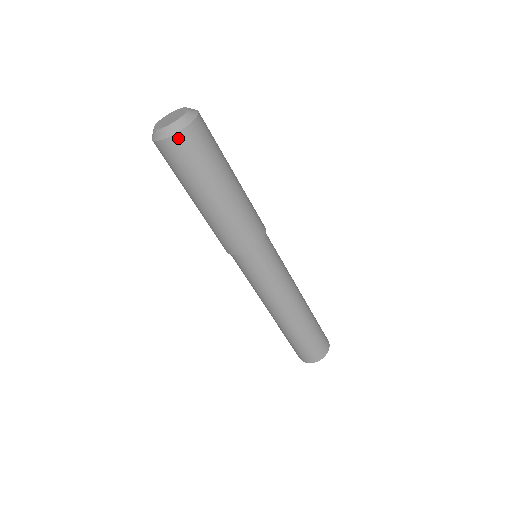
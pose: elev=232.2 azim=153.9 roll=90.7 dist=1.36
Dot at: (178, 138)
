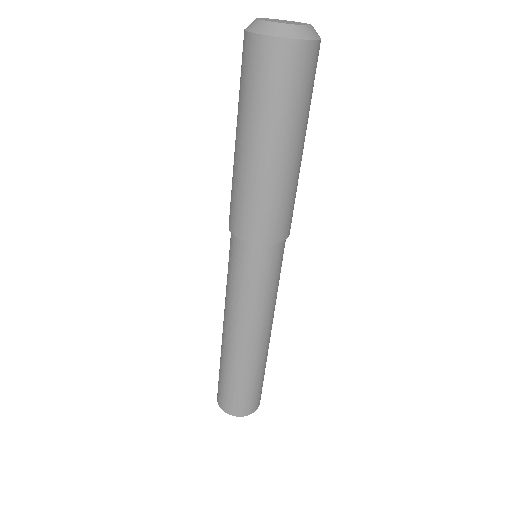
Dot at: (262, 43)
